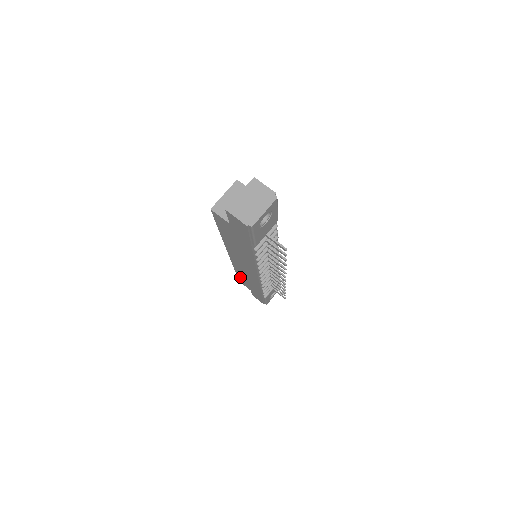
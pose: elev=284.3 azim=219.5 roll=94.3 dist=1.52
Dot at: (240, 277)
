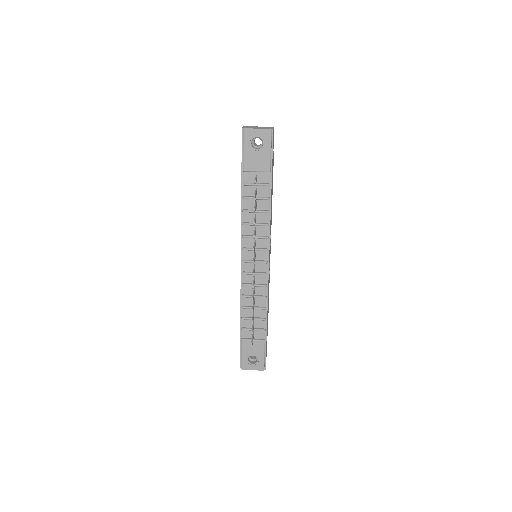
Dot at: occluded
